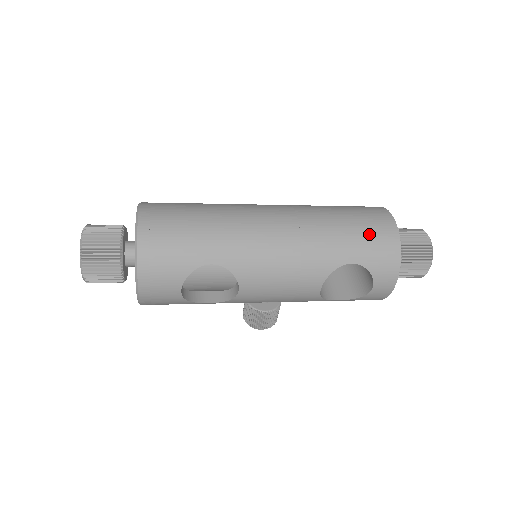
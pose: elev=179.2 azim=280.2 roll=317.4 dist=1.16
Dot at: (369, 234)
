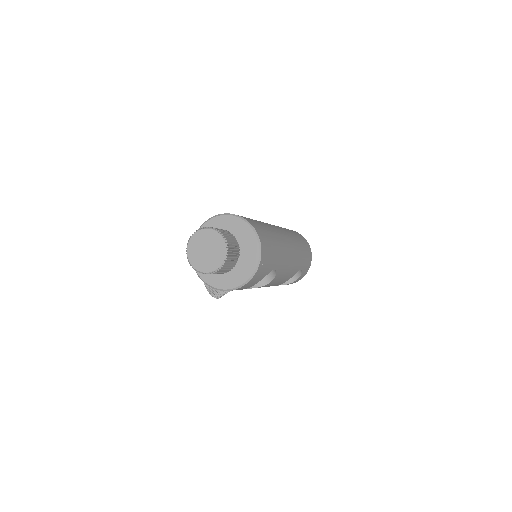
Dot at: (307, 253)
